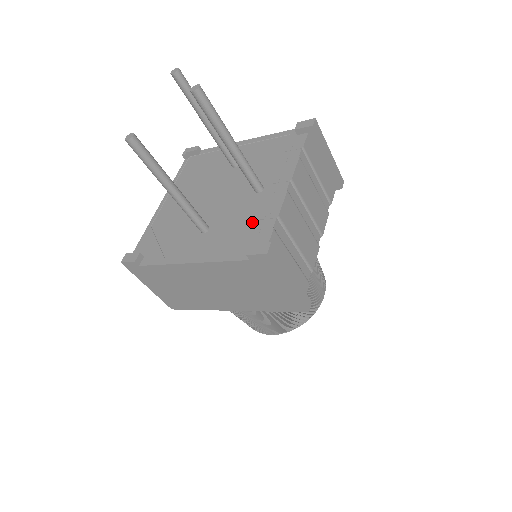
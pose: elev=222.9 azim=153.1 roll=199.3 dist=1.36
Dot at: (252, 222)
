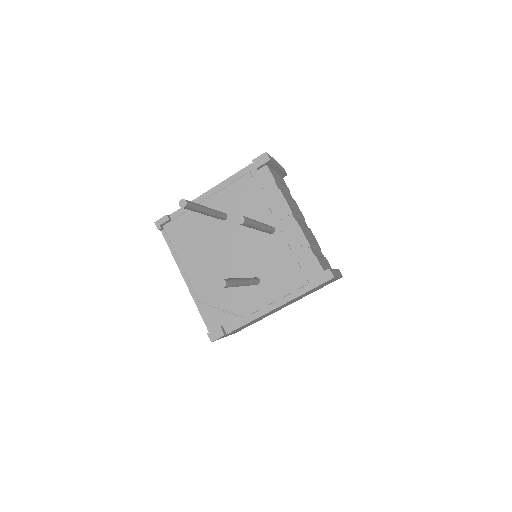
Dot at: (292, 258)
